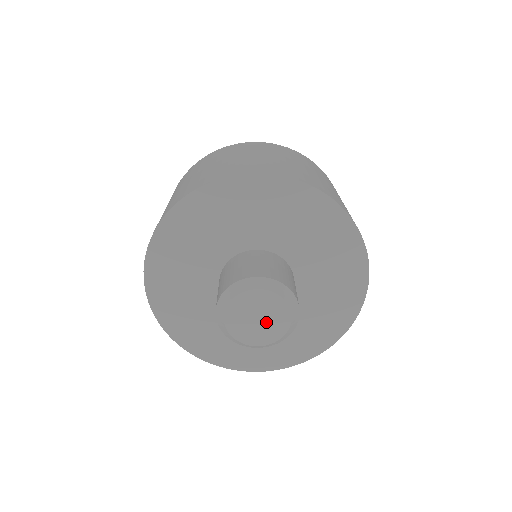
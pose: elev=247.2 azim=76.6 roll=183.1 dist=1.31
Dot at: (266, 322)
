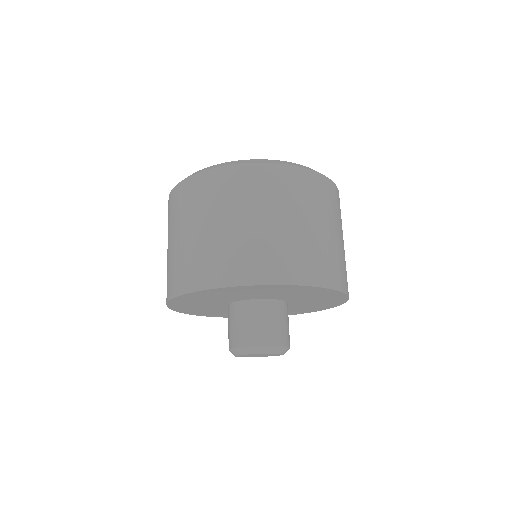
Dot at: (266, 355)
